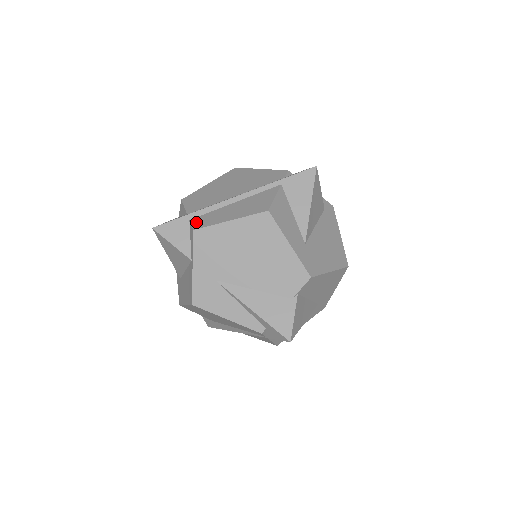
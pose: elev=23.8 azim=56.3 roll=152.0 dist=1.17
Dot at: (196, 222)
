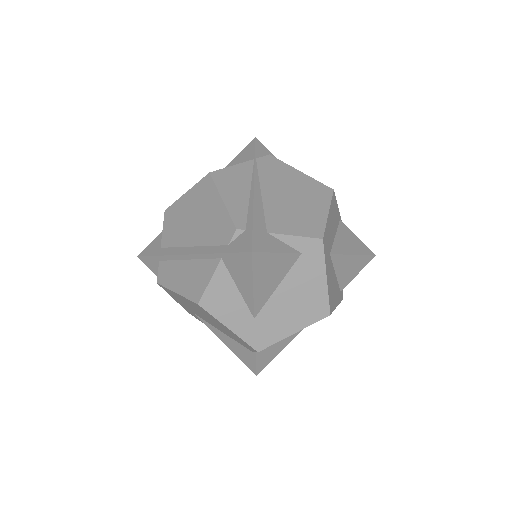
Dot at: (161, 271)
